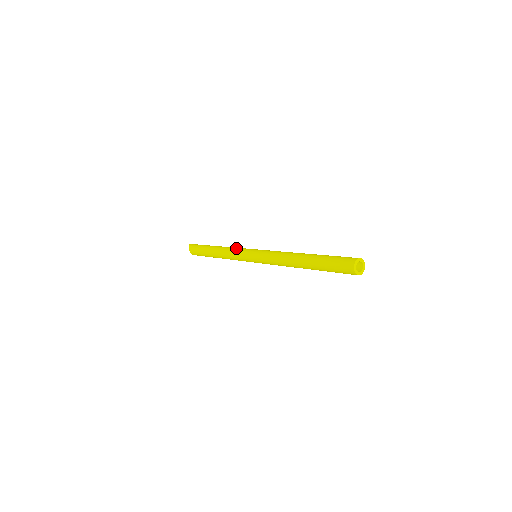
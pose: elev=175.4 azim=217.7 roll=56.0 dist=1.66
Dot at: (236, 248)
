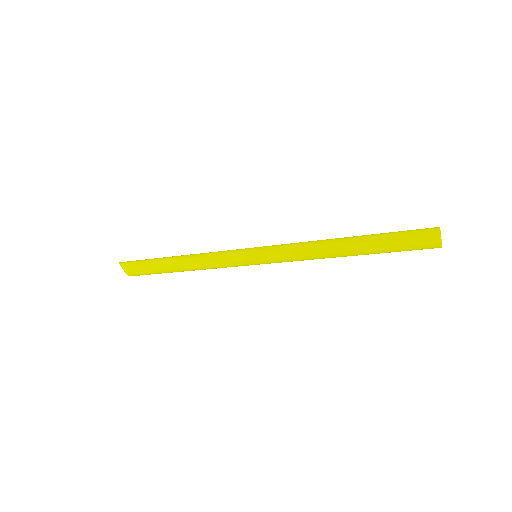
Dot at: (218, 252)
